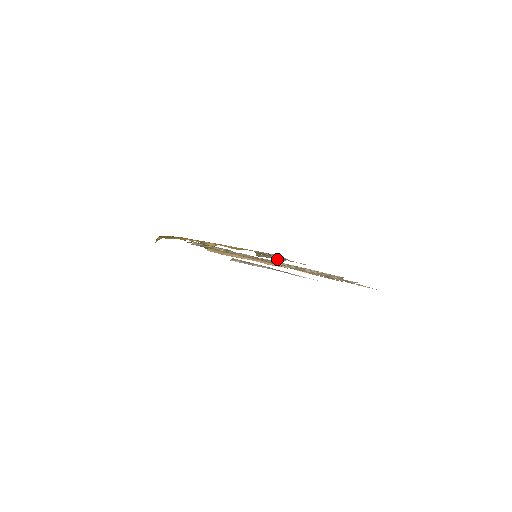
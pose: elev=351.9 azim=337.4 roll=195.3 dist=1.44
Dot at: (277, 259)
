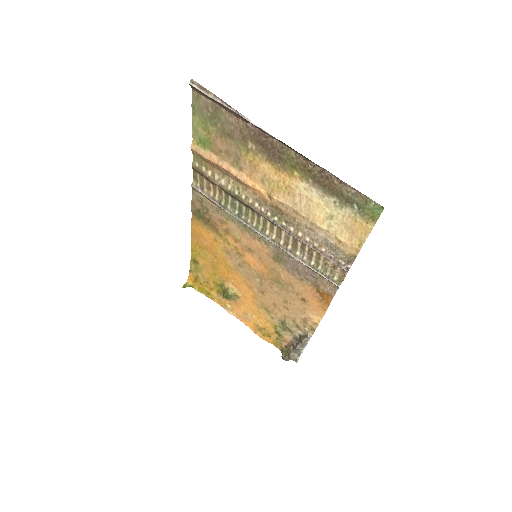
Dot at: (298, 346)
